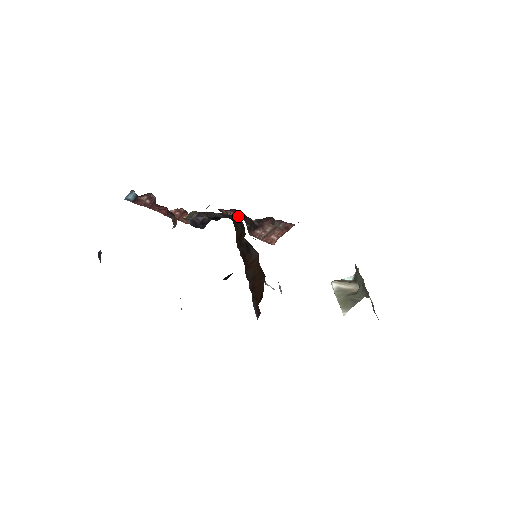
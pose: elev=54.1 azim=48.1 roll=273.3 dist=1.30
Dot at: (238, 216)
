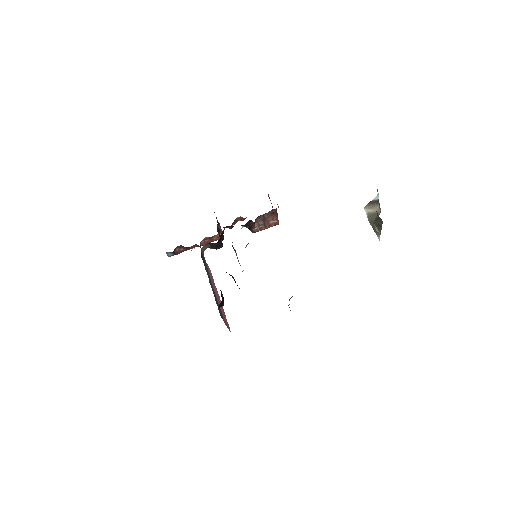
Dot at: (242, 219)
